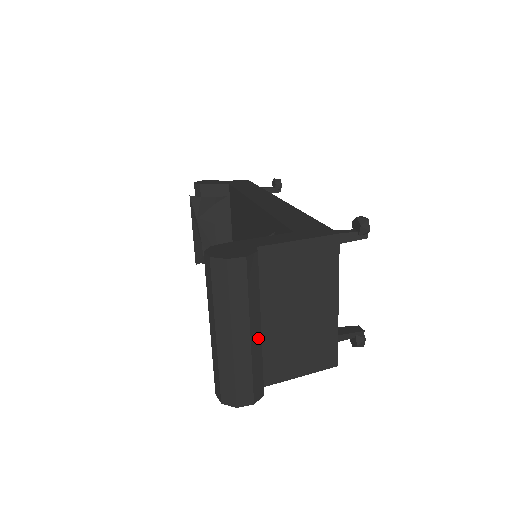
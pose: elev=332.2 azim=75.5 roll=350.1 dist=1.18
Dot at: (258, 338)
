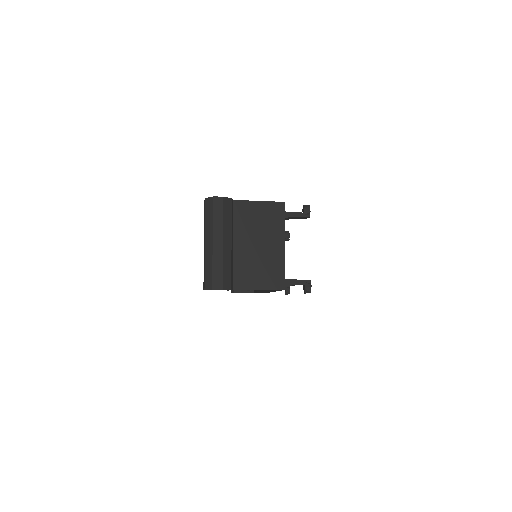
Dot at: (229, 249)
